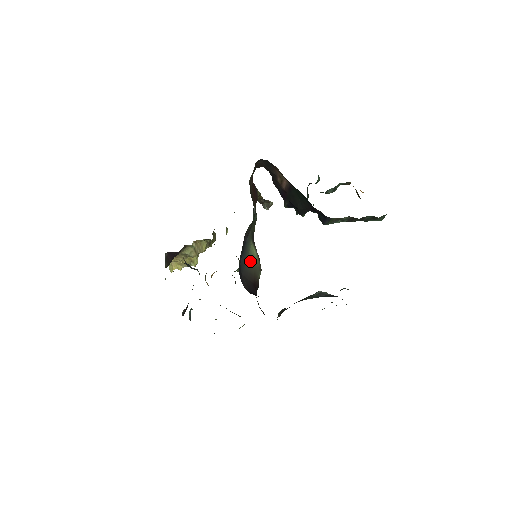
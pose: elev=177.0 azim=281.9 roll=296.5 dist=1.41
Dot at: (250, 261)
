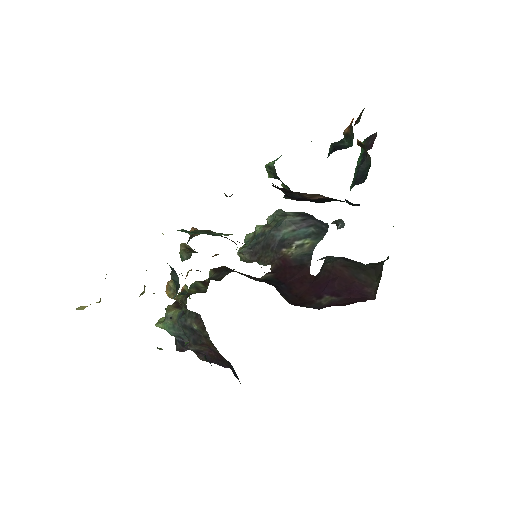
Dot at: occluded
